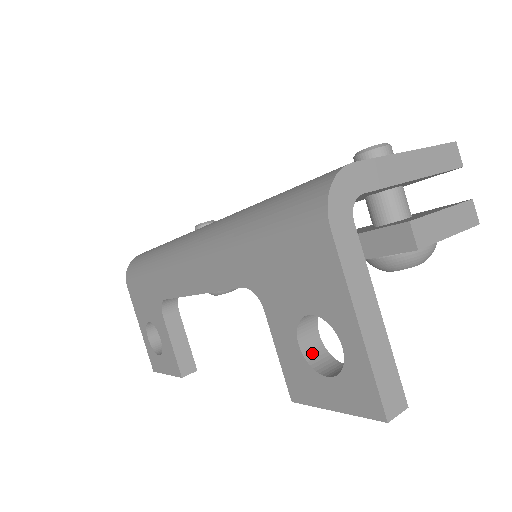
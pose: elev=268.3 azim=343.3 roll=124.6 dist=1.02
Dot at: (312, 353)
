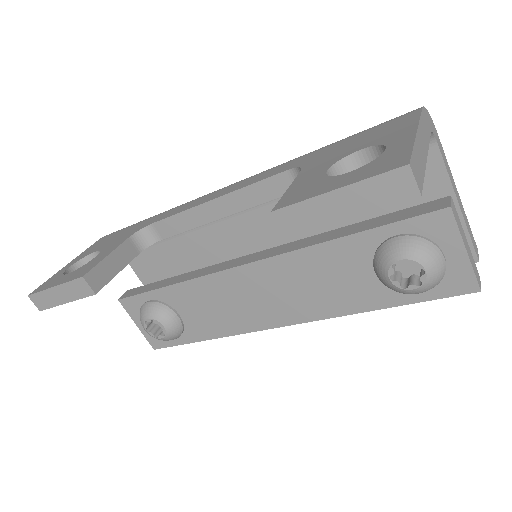
Dot at: occluded
